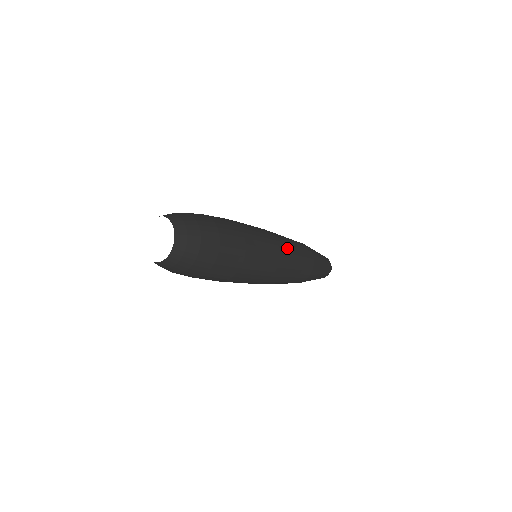
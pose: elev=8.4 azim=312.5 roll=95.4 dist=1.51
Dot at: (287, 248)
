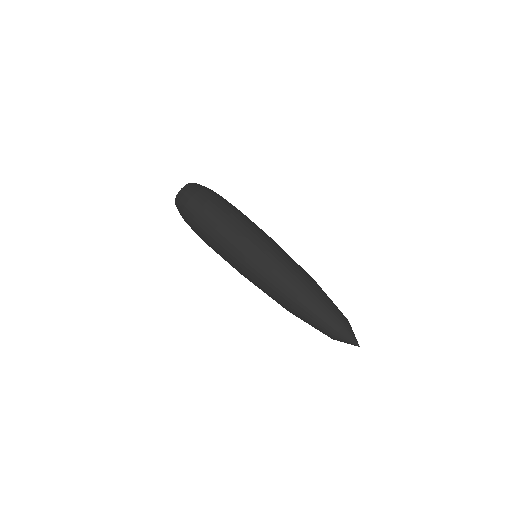
Dot at: (276, 249)
